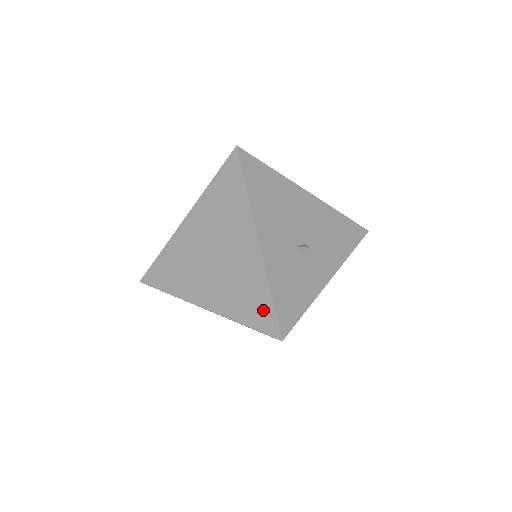
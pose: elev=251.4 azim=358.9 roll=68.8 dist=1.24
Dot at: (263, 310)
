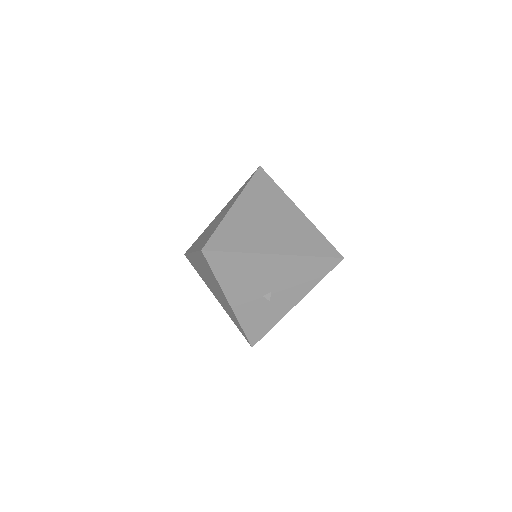
Dot at: (241, 330)
